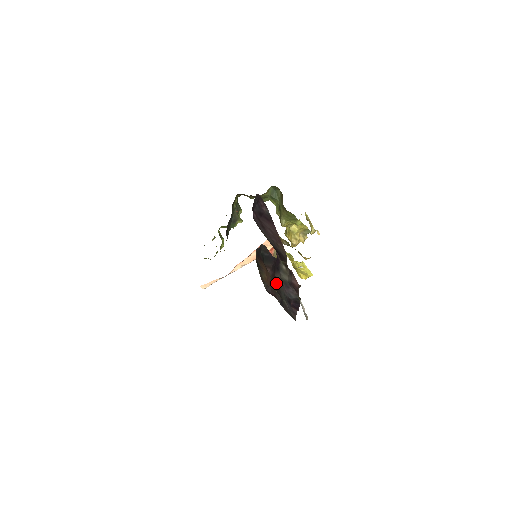
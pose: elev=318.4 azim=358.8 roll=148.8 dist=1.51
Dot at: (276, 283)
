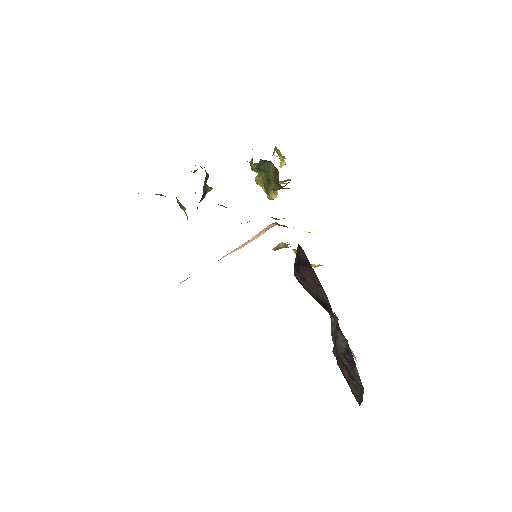
Dot at: (340, 358)
